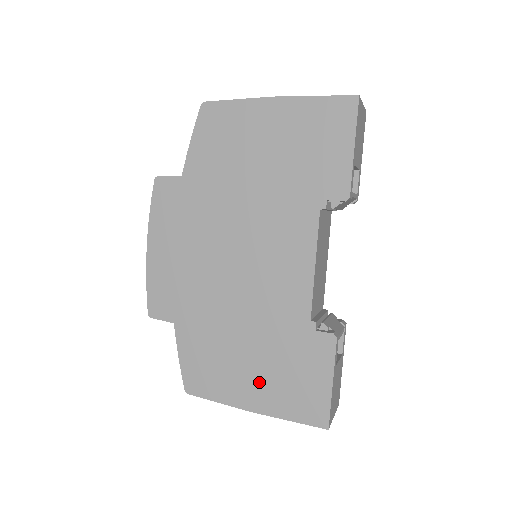
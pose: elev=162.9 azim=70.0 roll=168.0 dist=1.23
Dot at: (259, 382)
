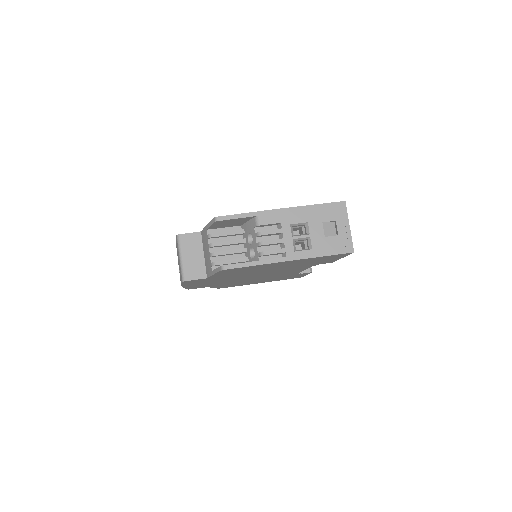
Dot at: occluded
